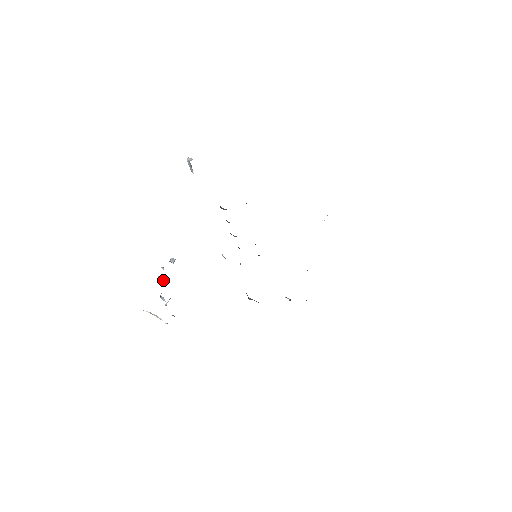
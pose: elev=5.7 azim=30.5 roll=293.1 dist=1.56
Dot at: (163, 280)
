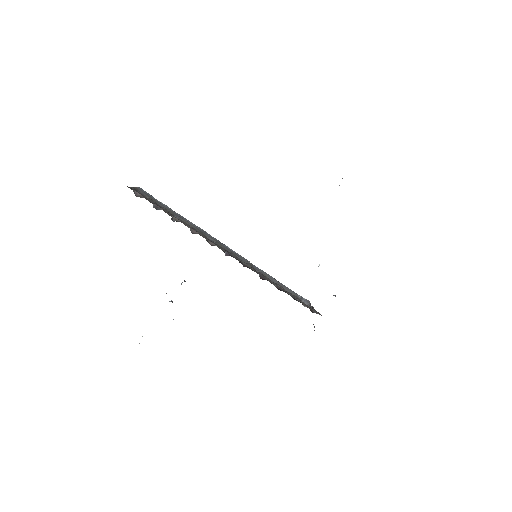
Dot at: occluded
